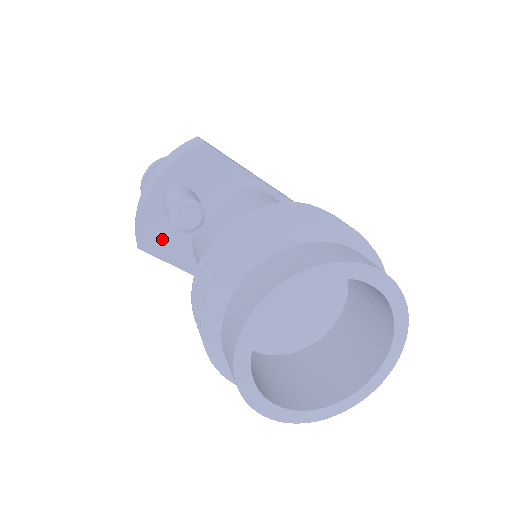
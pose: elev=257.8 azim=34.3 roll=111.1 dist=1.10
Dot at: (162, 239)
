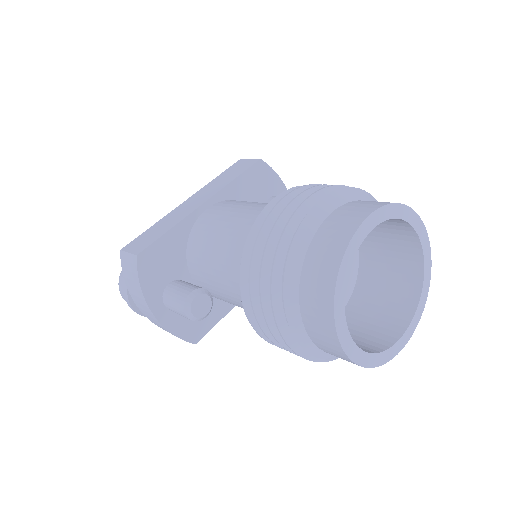
Dot at: (198, 321)
